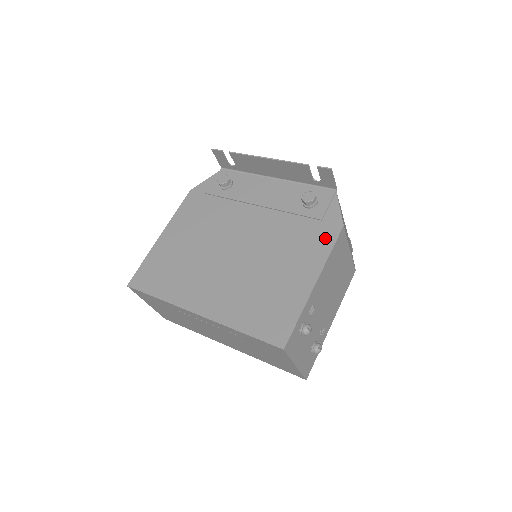
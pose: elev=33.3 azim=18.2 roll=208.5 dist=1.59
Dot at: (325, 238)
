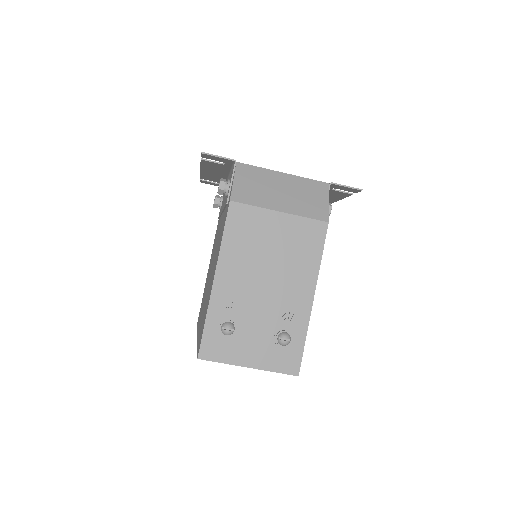
Dot at: (224, 223)
